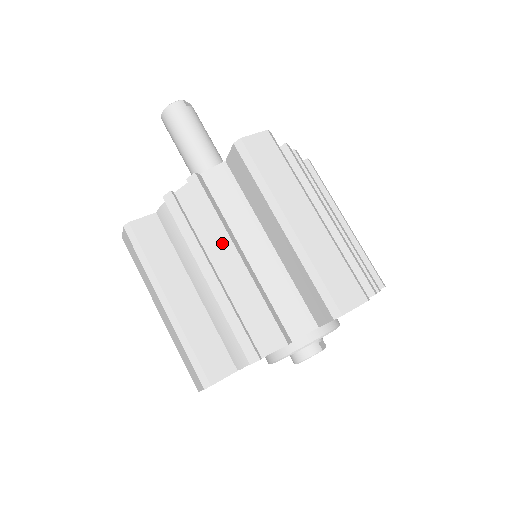
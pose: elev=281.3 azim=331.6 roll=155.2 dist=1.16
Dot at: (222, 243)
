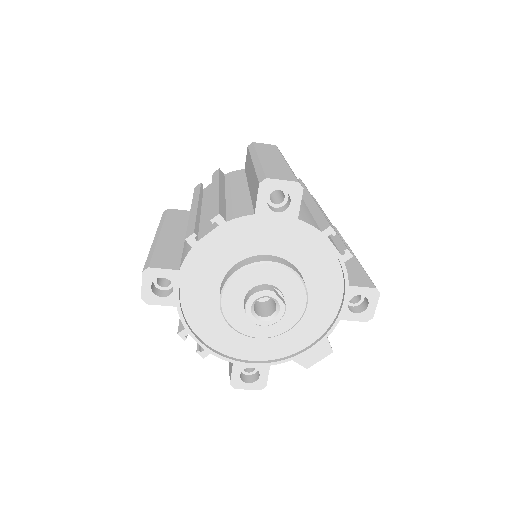
Dot at: (213, 188)
